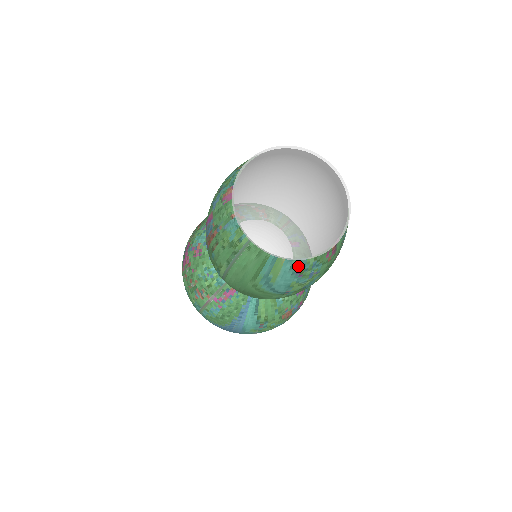
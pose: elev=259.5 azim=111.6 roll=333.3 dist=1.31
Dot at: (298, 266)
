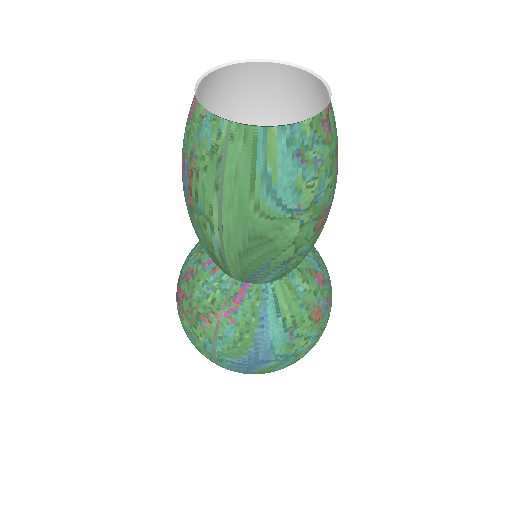
Dot at: (295, 140)
